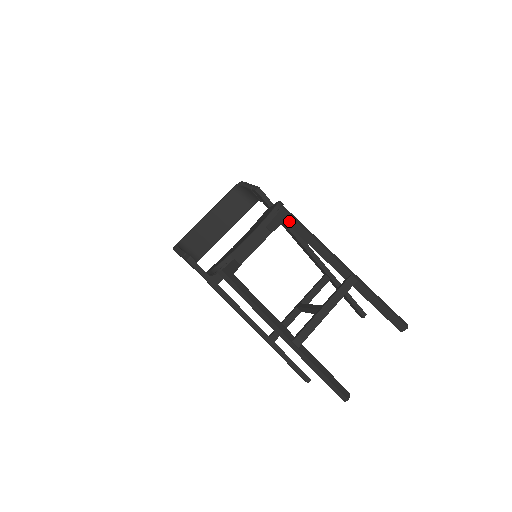
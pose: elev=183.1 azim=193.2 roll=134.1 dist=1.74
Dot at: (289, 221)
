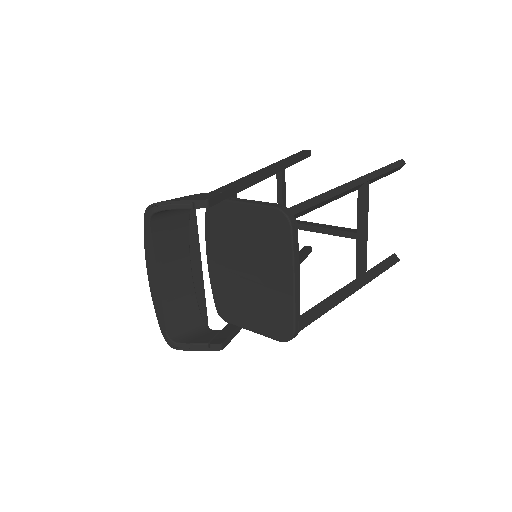
Dot at: (301, 214)
